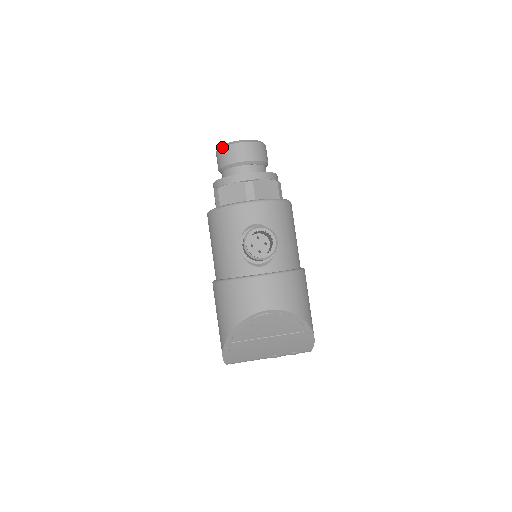
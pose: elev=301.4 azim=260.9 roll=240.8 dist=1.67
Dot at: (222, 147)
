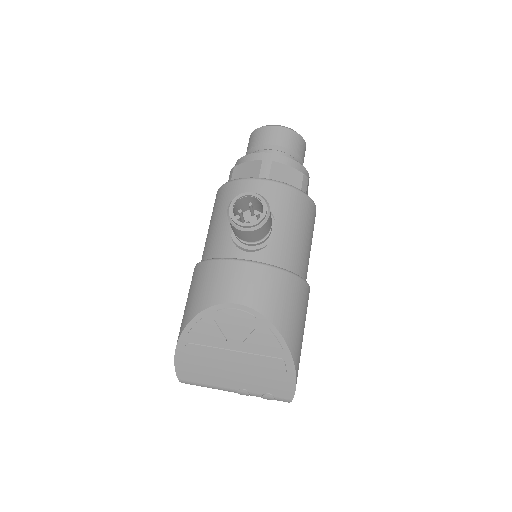
Dot at: (254, 130)
